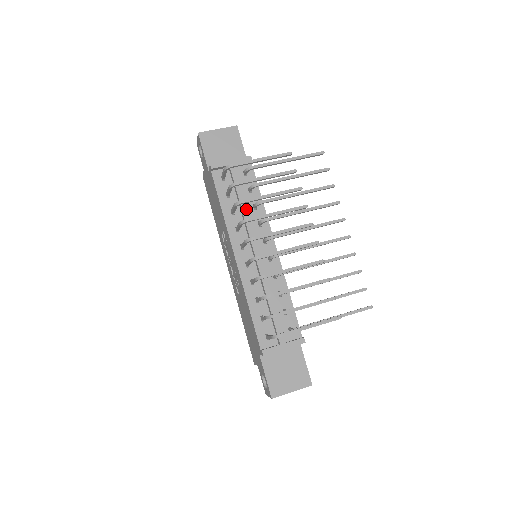
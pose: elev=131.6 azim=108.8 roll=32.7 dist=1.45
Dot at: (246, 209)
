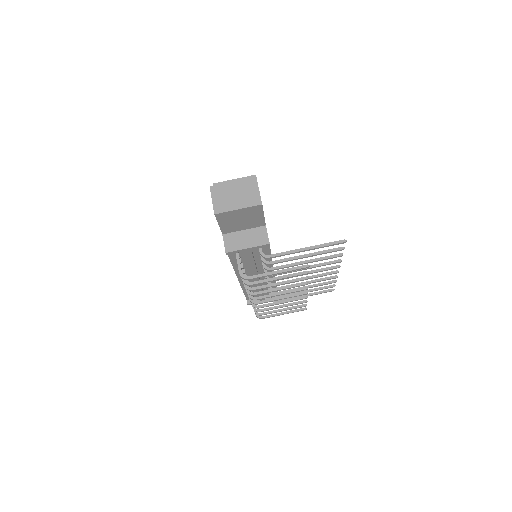
Dot at: (254, 267)
